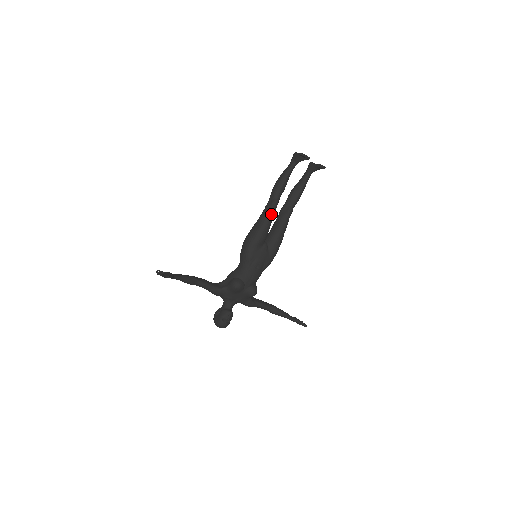
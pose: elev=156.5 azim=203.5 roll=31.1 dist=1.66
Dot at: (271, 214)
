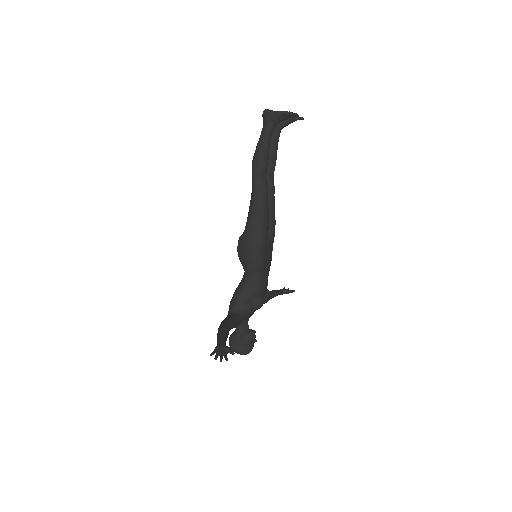
Dot at: (267, 201)
